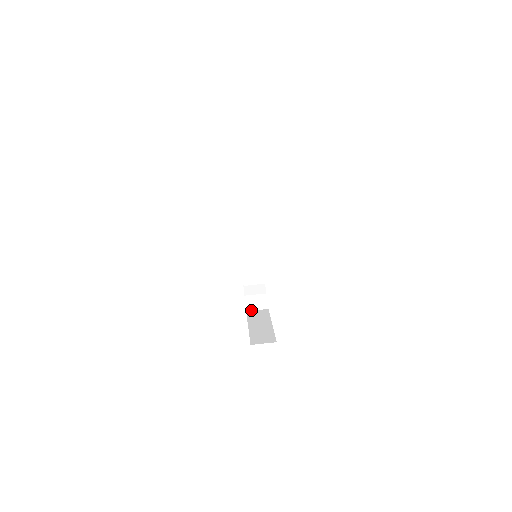
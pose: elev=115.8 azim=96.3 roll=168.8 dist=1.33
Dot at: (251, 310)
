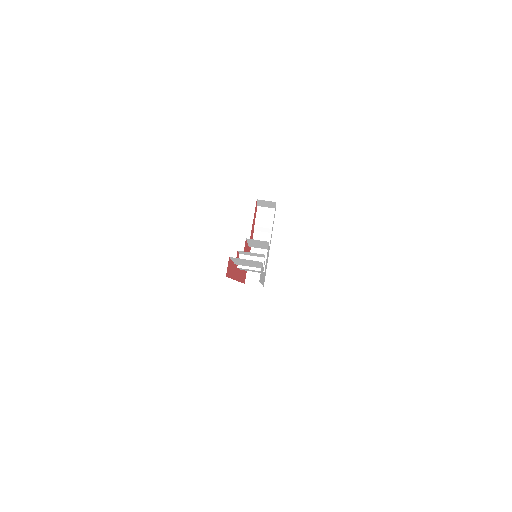
Dot at: (258, 231)
